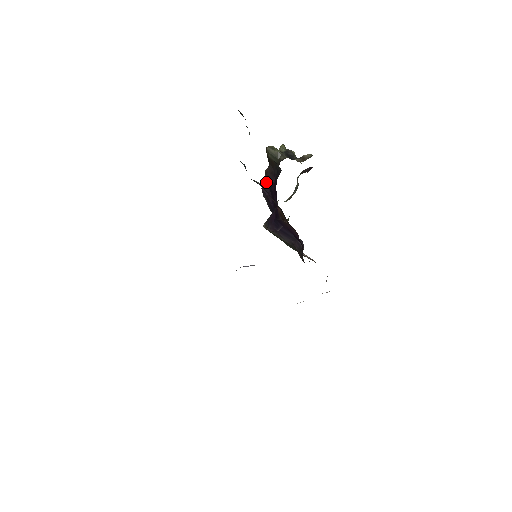
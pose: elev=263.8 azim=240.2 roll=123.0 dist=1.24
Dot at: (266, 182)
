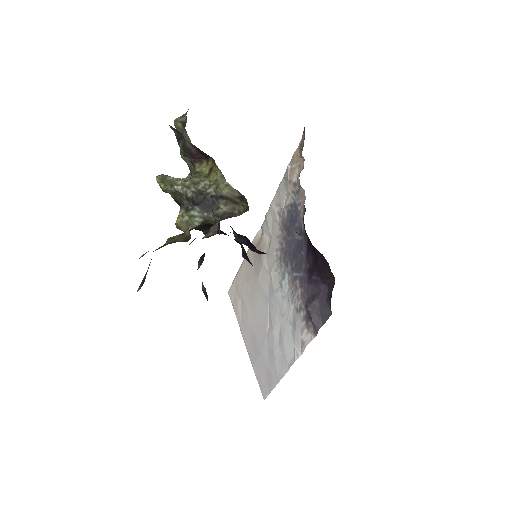
Dot at: occluded
